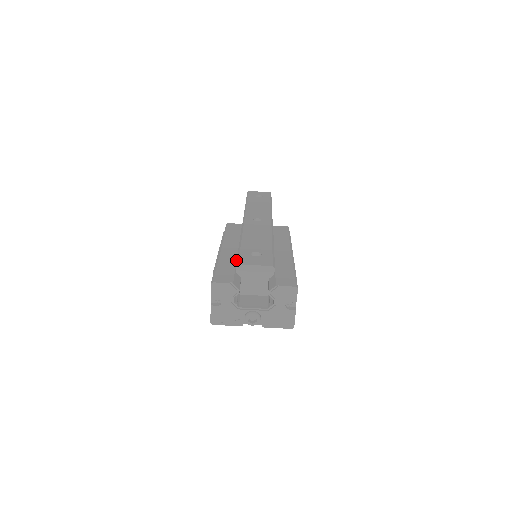
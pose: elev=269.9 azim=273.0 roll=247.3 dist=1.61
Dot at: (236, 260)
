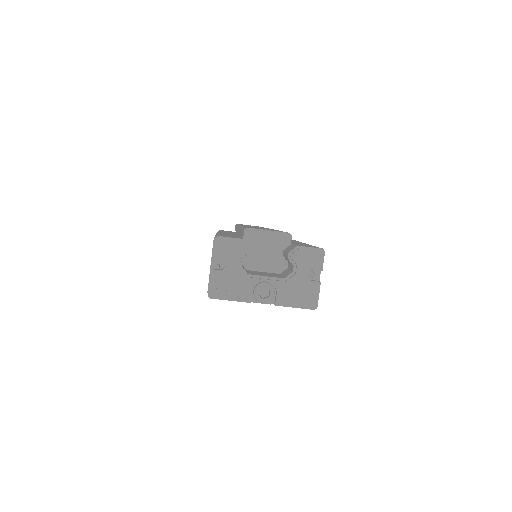
Dot at: occluded
